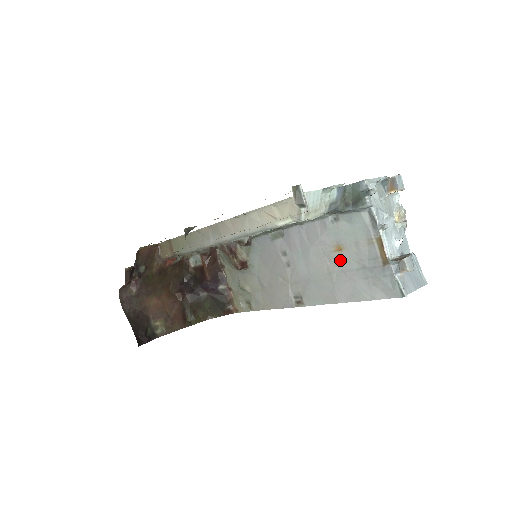
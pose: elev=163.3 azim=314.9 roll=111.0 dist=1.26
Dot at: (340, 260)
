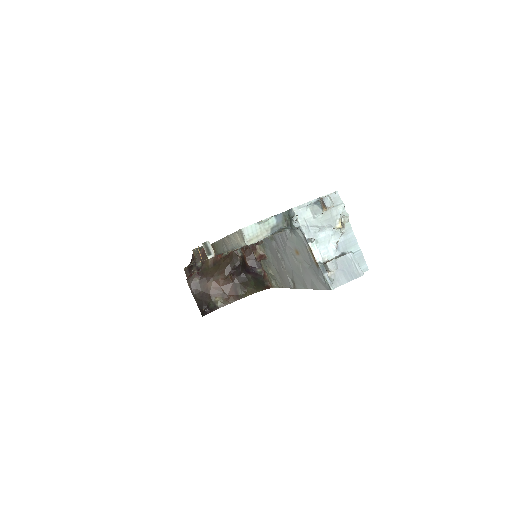
Dot at: (300, 260)
